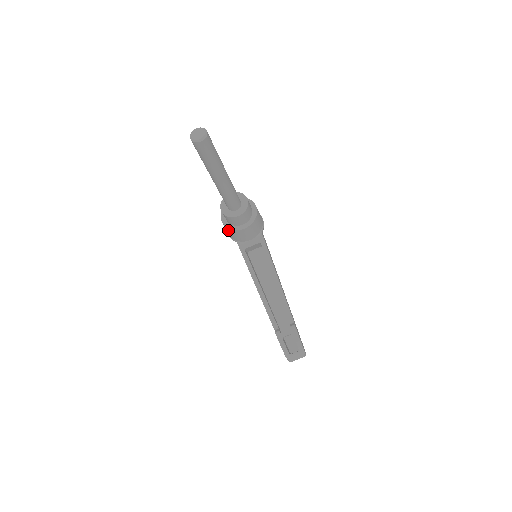
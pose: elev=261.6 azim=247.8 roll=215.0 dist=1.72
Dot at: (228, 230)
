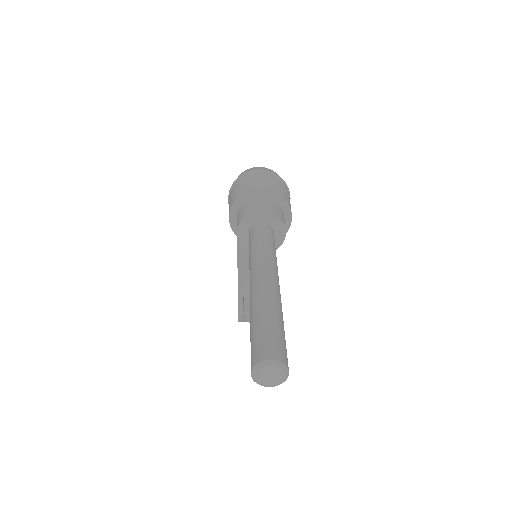
Dot at: occluded
